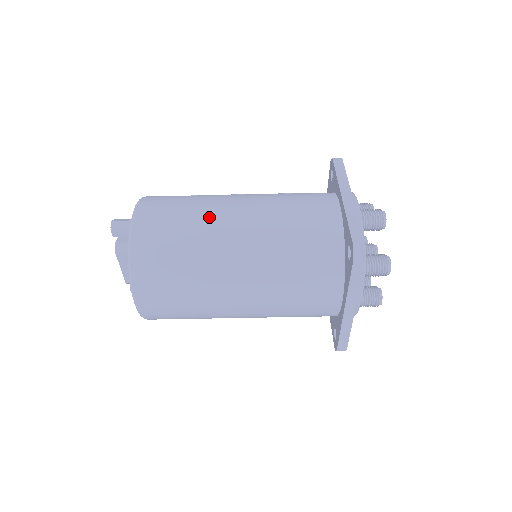
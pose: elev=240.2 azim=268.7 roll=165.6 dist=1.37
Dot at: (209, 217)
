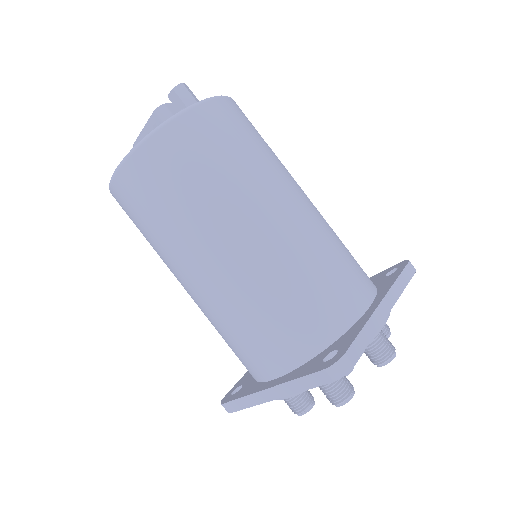
Dot at: (260, 181)
